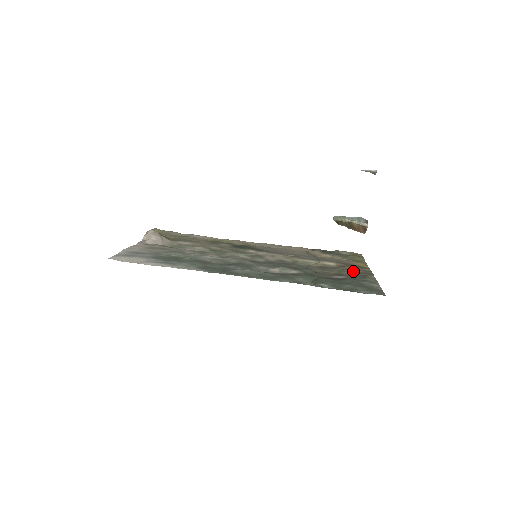
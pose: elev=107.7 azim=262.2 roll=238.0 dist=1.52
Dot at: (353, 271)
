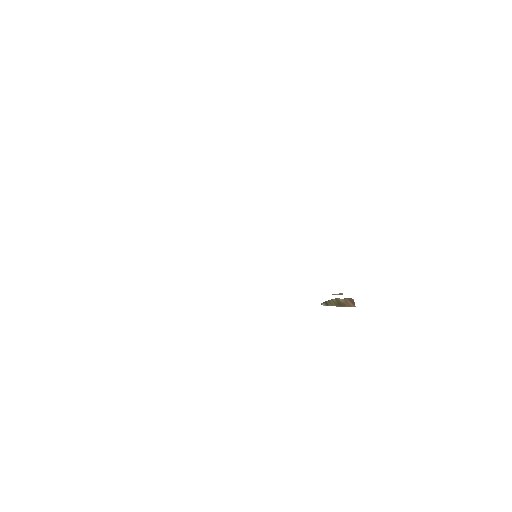
Dot at: occluded
